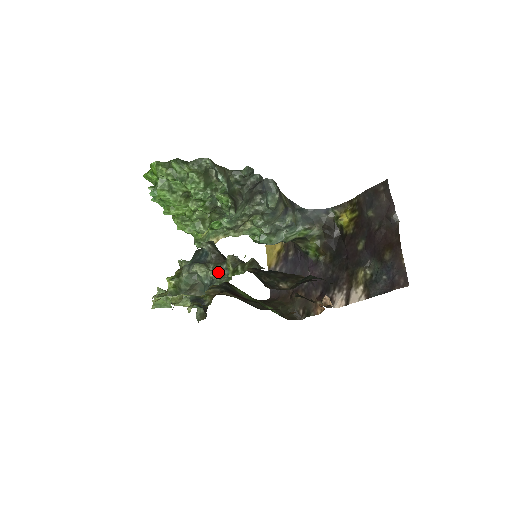
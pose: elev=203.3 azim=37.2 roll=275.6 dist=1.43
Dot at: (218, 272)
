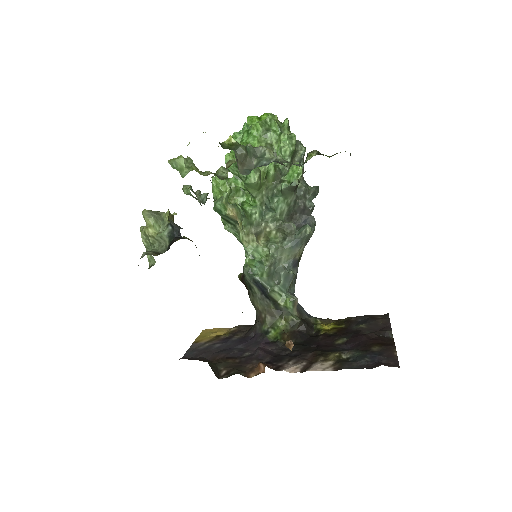
Dot at: (287, 161)
